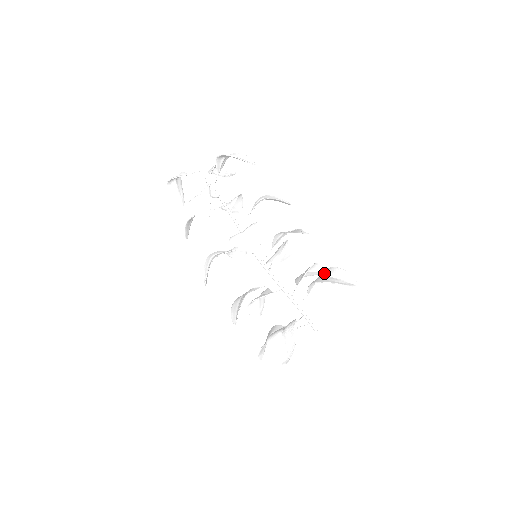
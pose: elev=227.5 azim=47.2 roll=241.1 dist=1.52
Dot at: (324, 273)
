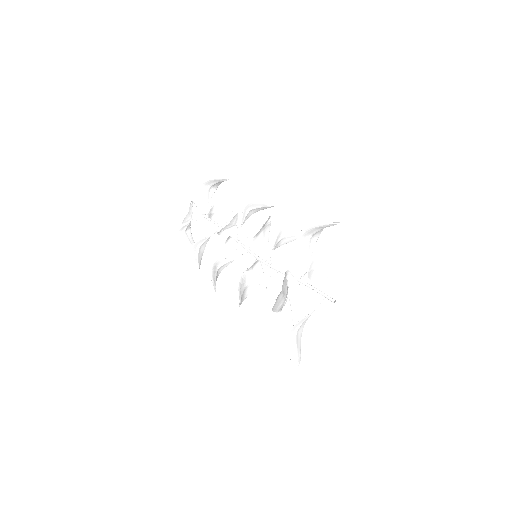
Dot at: occluded
